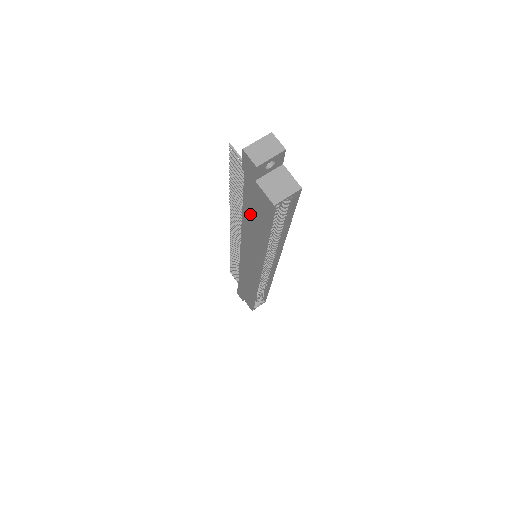
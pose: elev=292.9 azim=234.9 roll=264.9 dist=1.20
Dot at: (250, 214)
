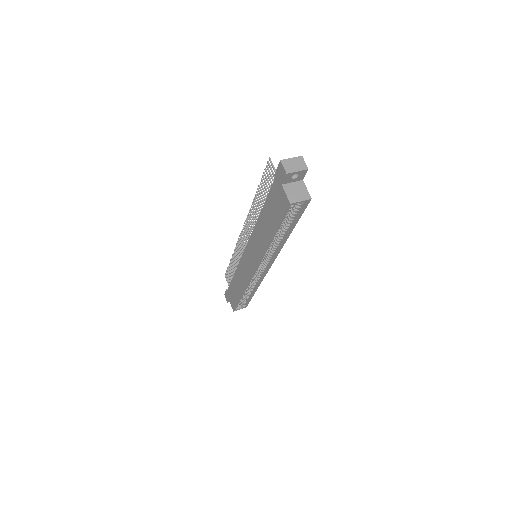
Dot at: (267, 213)
